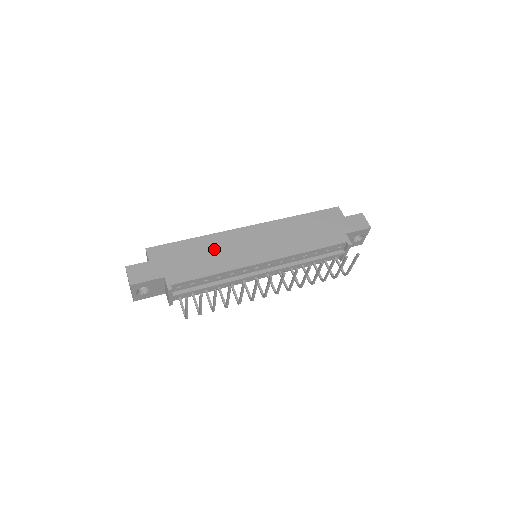
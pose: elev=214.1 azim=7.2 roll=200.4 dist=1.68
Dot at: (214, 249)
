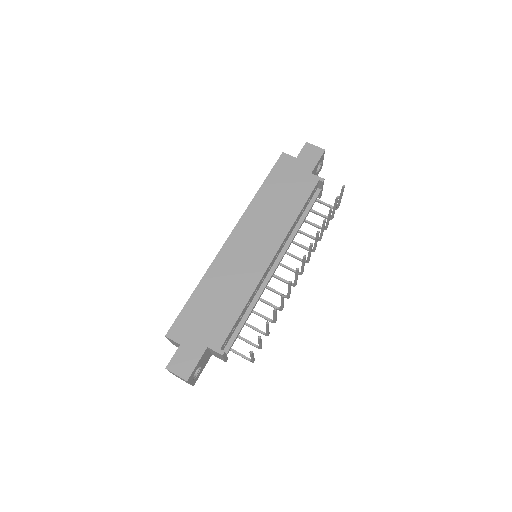
Dot at: (222, 284)
